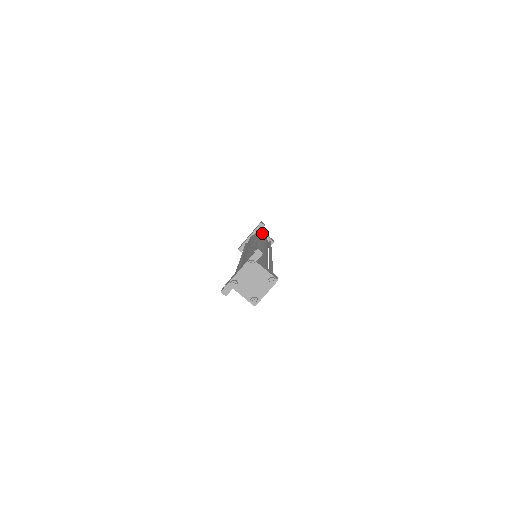
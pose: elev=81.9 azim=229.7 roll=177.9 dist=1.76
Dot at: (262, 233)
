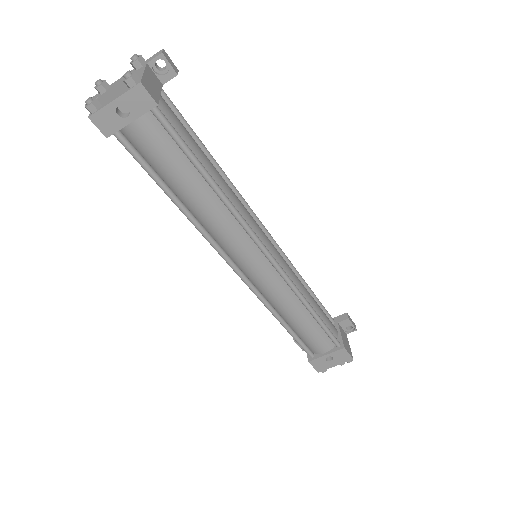
Dot at: (338, 327)
